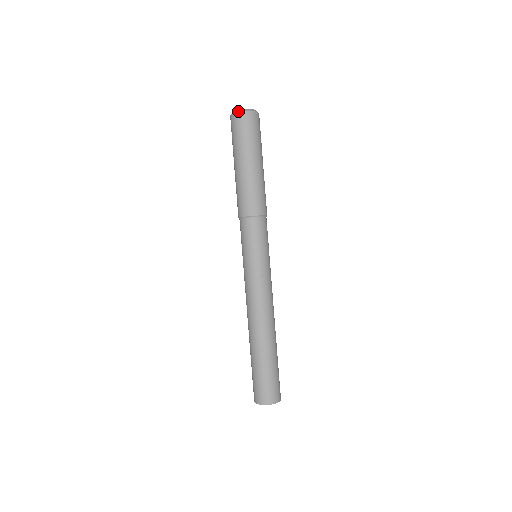
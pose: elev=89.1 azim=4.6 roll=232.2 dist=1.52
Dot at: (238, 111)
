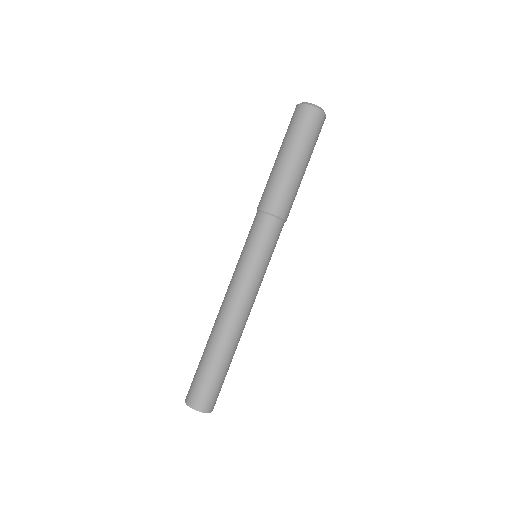
Dot at: (298, 104)
